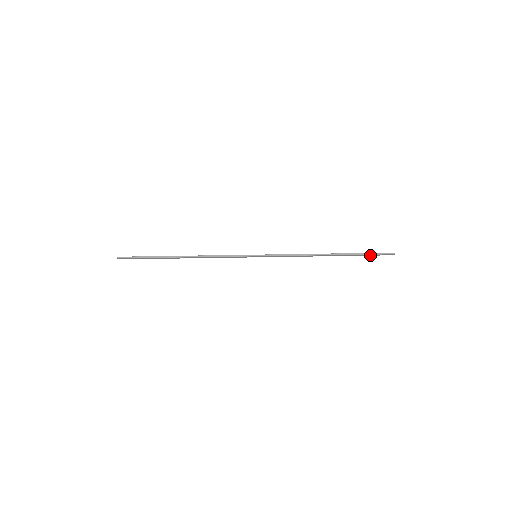
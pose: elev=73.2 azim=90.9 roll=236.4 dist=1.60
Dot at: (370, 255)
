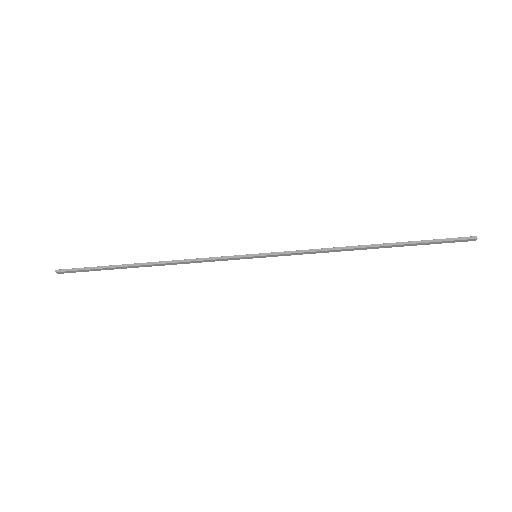
Dot at: (436, 243)
